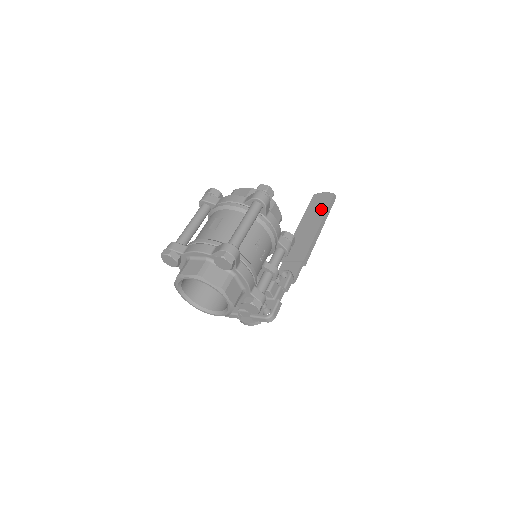
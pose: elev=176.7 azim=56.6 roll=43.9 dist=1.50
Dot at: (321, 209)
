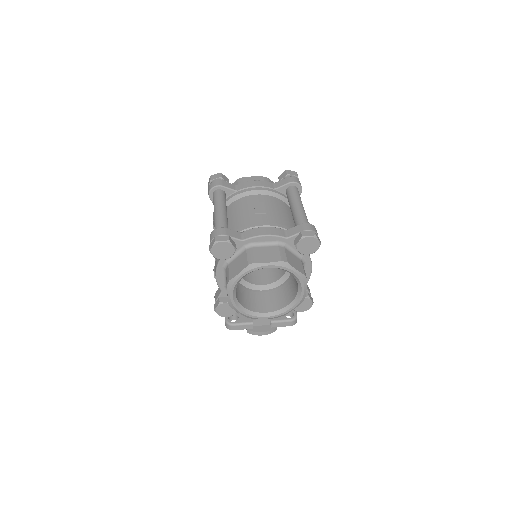
Dot at: occluded
